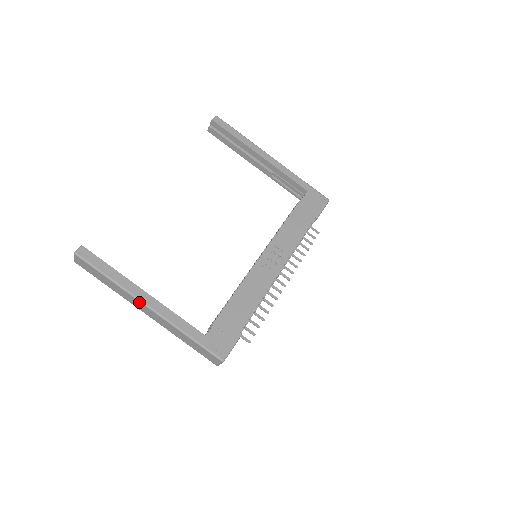
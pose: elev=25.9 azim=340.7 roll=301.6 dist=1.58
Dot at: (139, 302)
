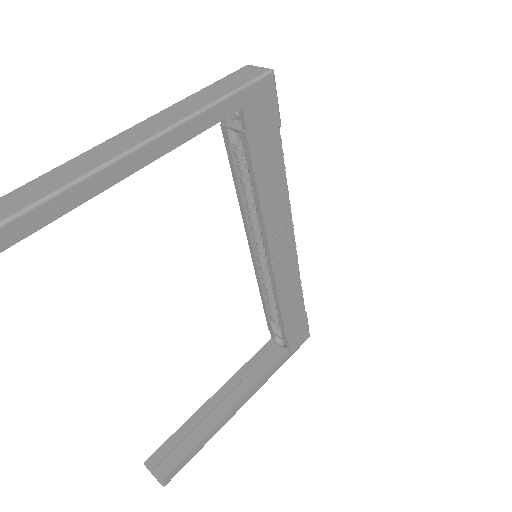
Dot at: (234, 412)
